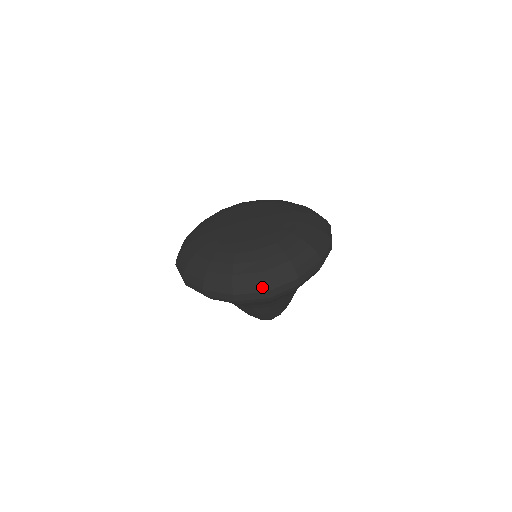
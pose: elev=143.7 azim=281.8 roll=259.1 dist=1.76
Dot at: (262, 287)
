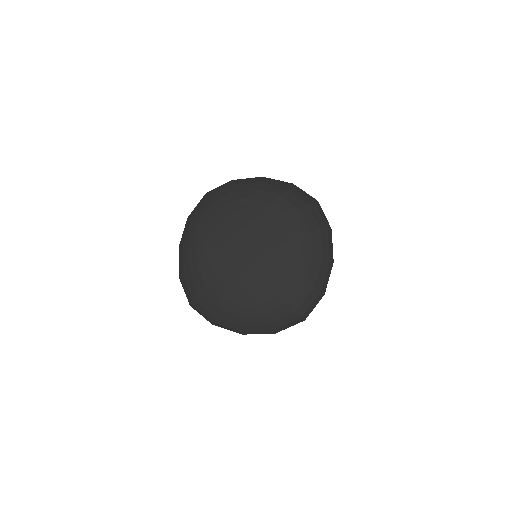
Dot at: (299, 320)
